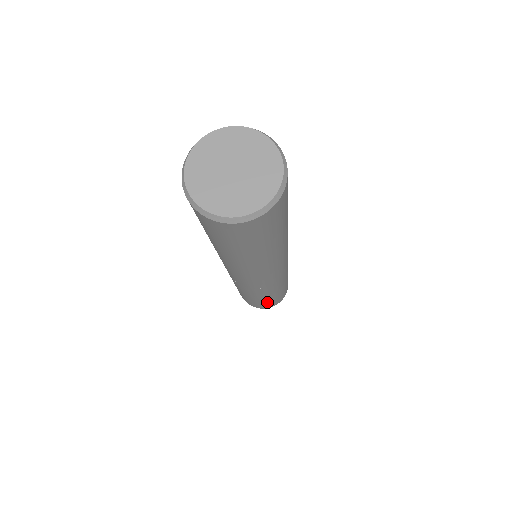
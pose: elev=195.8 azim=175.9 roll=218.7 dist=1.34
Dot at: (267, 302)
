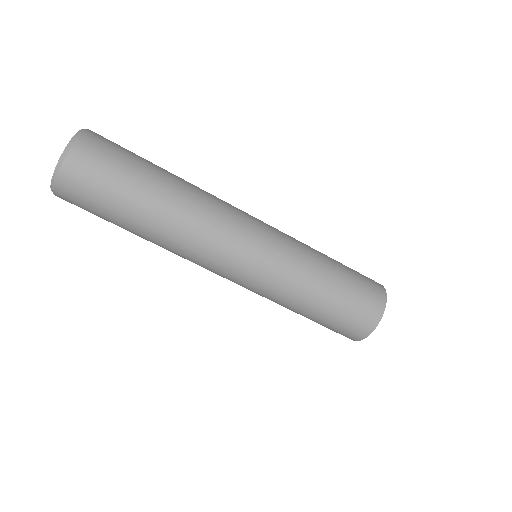
Dot at: (347, 300)
